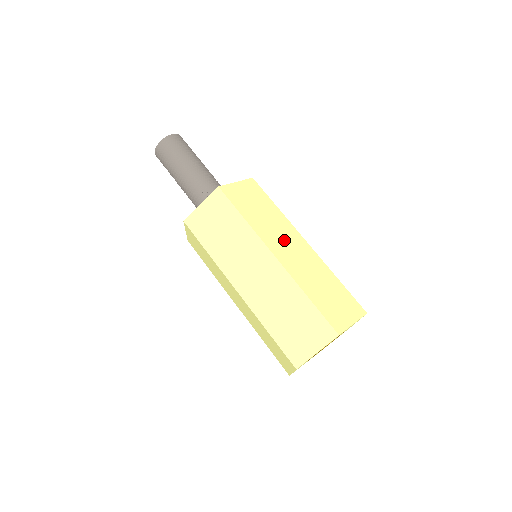
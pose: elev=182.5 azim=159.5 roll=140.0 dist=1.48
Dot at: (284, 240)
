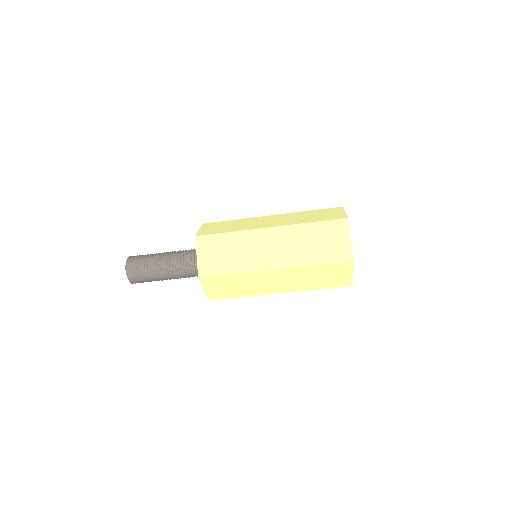
Dot at: (262, 250)
